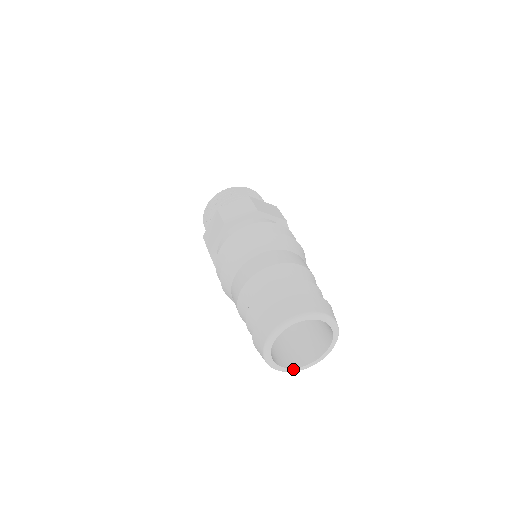
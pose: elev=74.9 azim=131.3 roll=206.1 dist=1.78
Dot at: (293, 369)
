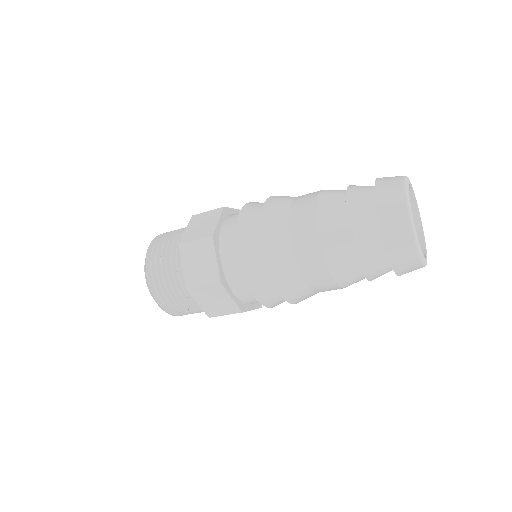
Dot at: (426, 258)
